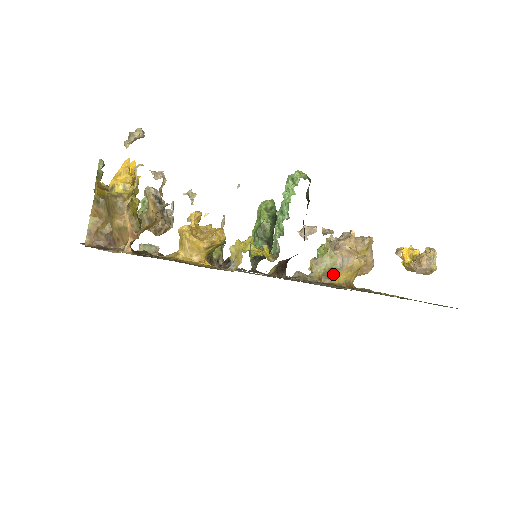
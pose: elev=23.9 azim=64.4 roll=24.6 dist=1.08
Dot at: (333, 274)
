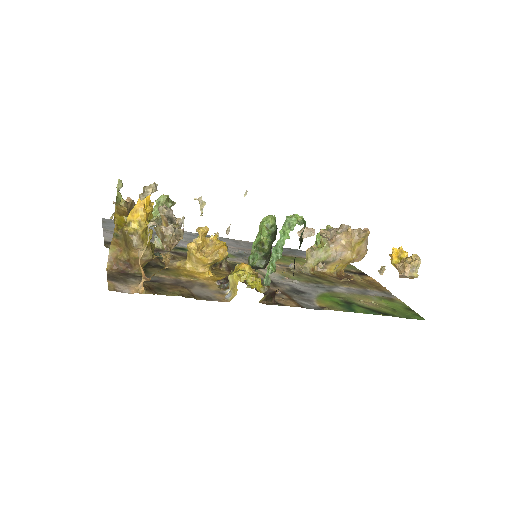
Dot at: (326, 265)
